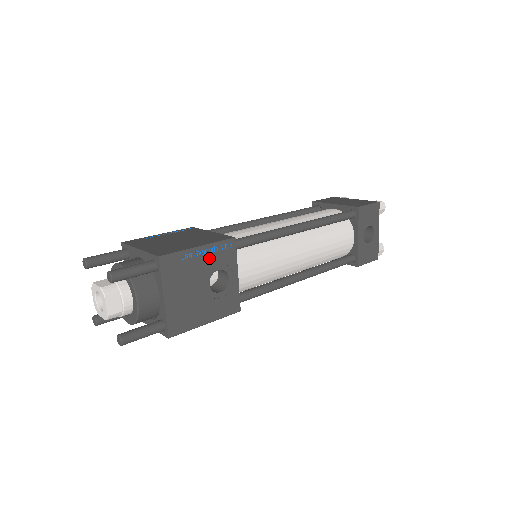
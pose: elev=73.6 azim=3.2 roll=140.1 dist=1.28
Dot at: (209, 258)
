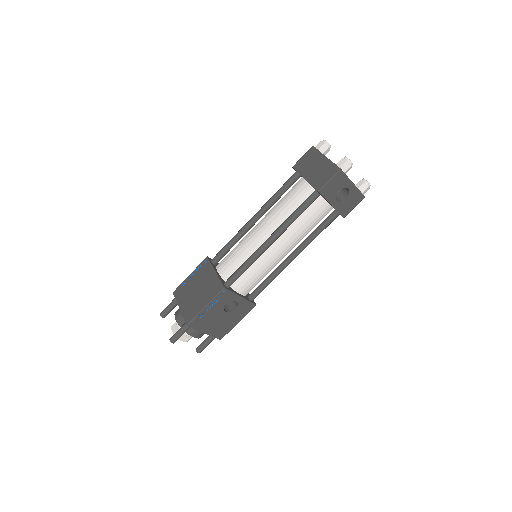
Dot at: (216, 305)
